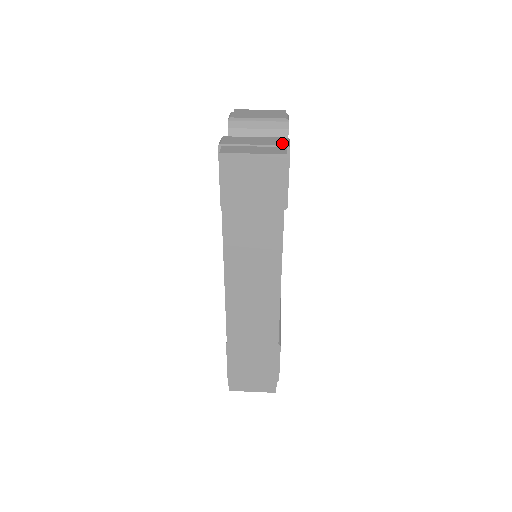
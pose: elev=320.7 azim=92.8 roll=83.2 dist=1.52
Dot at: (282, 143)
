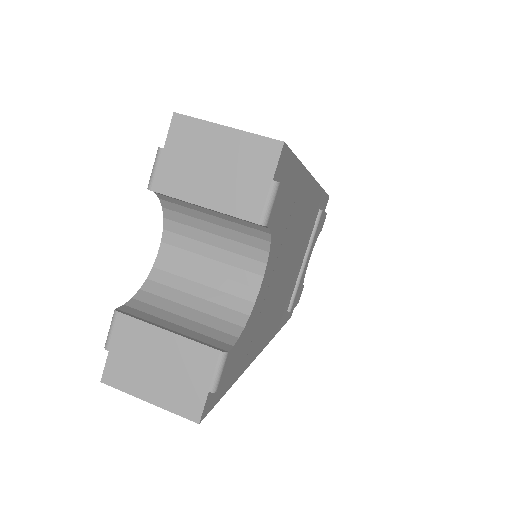
Dot at: (203, 380)
